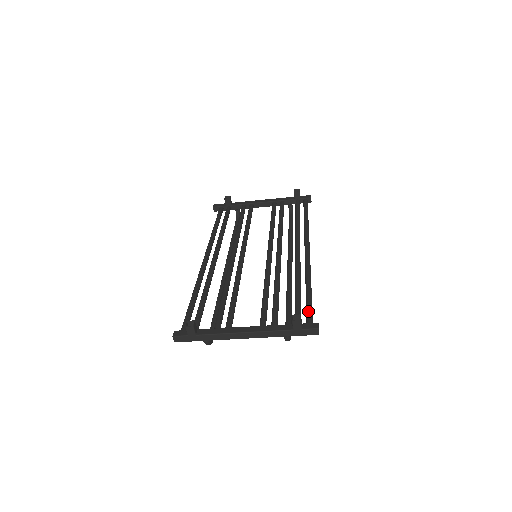
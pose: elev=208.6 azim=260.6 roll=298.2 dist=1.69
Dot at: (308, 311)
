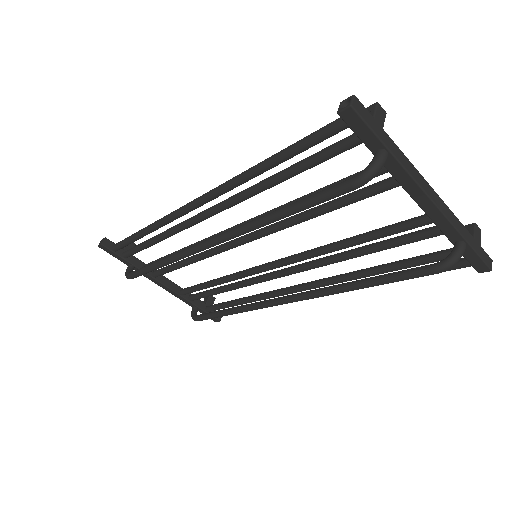
Dot at: occluded
